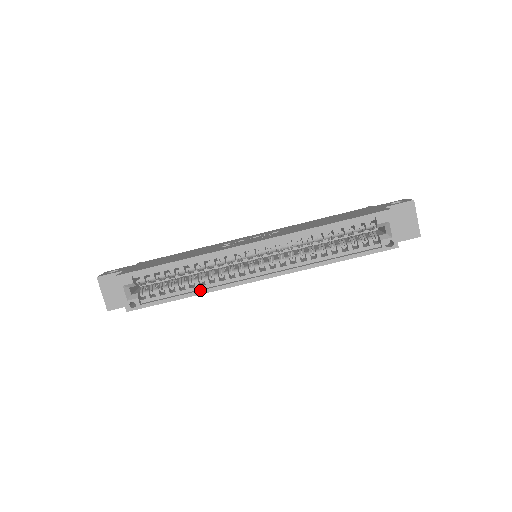
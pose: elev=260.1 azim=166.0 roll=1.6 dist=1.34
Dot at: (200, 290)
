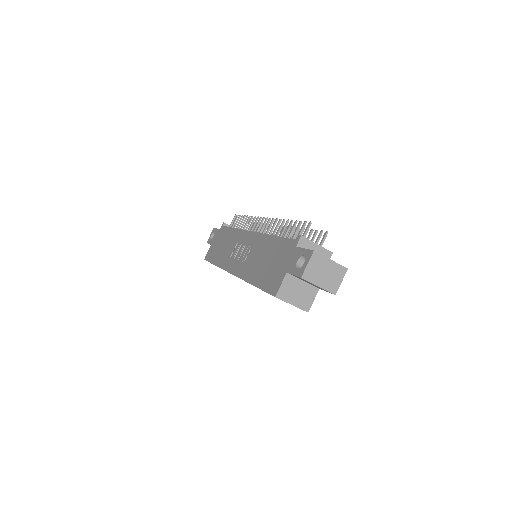
Dot at: occluded
